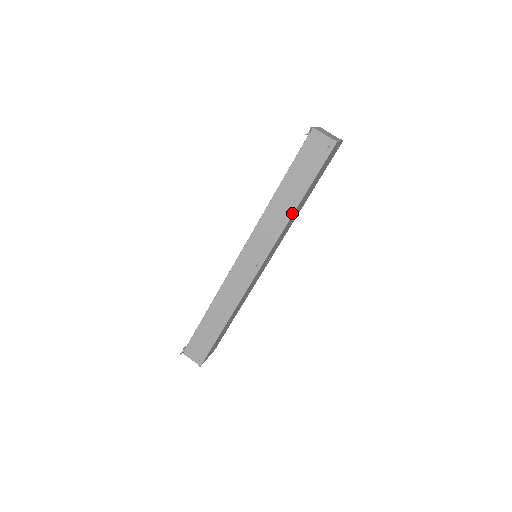
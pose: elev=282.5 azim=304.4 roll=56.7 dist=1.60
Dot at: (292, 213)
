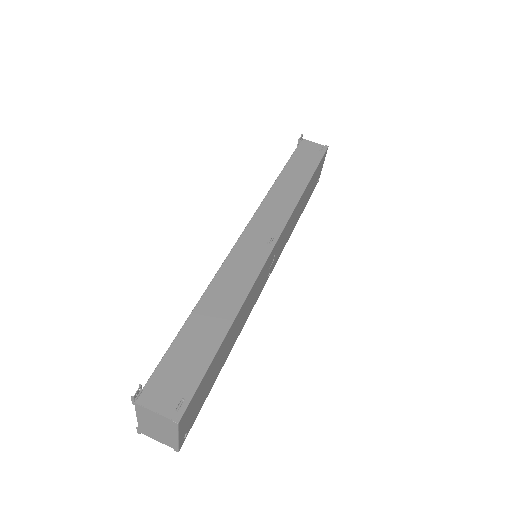
Dot at: (302, 191)
